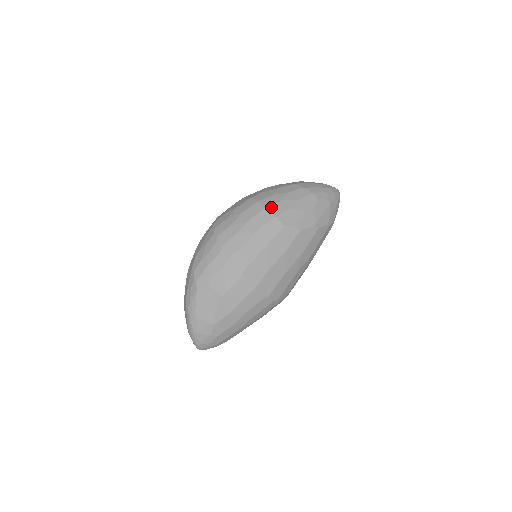
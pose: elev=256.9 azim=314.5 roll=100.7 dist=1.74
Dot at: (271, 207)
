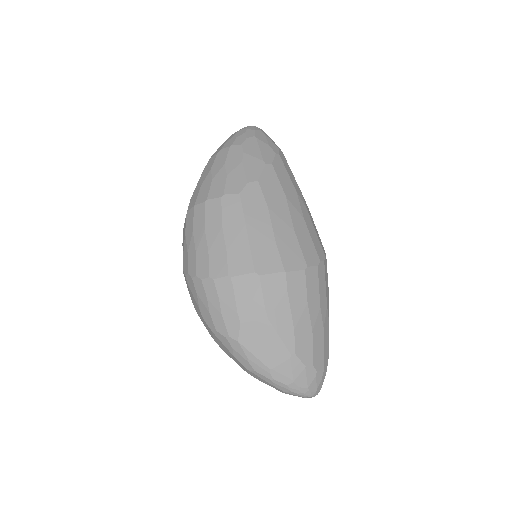
Dot at: (209, 195)
